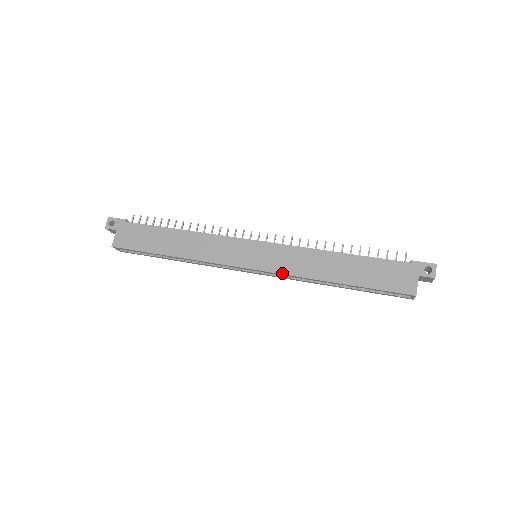
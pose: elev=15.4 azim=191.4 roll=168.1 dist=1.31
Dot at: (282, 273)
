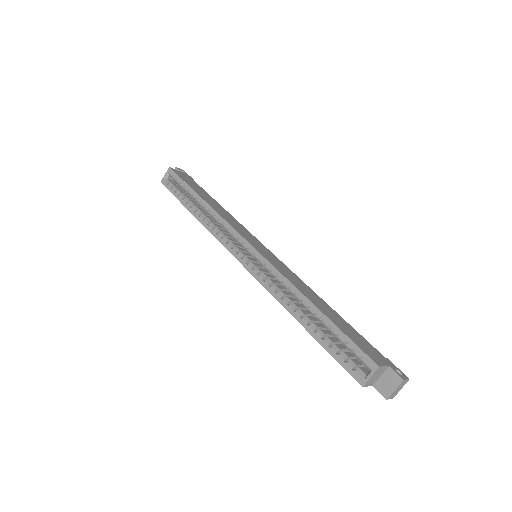
Dot at: (273, 265)
